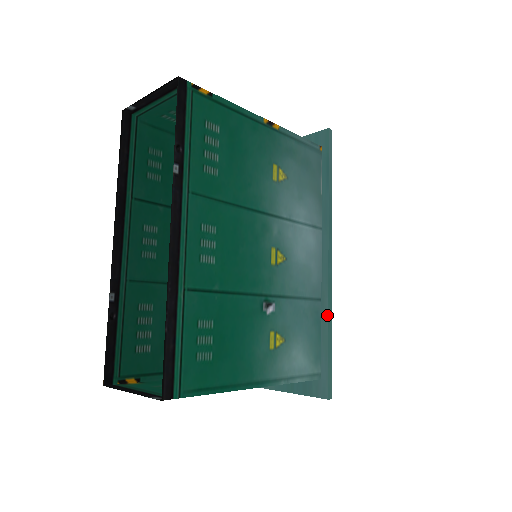
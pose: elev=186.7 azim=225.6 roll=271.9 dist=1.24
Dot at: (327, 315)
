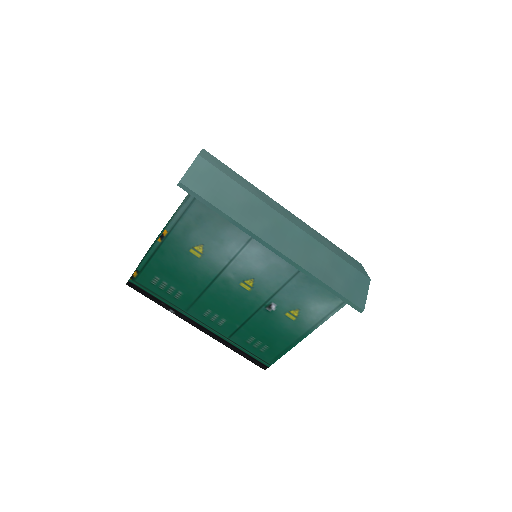
Dot at: (311, 278)
